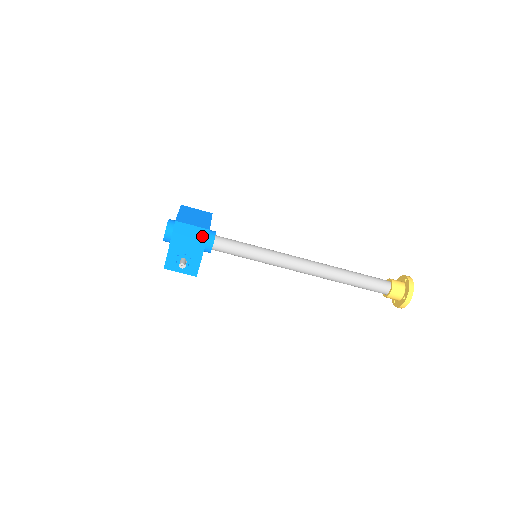
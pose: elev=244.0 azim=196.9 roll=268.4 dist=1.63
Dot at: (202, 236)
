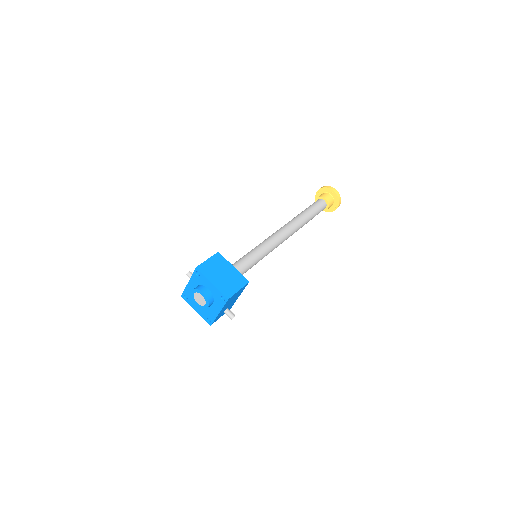
Dot at: (243, 289)
